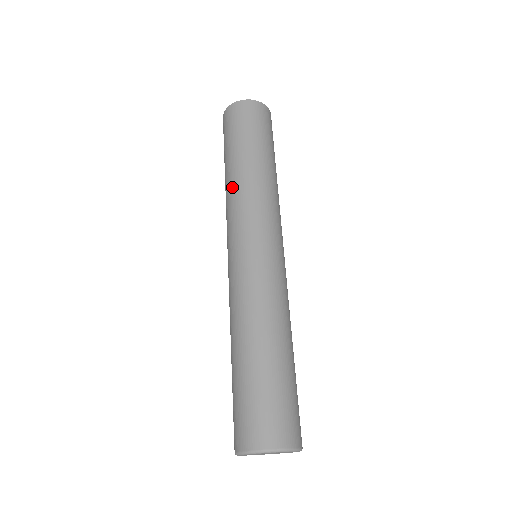
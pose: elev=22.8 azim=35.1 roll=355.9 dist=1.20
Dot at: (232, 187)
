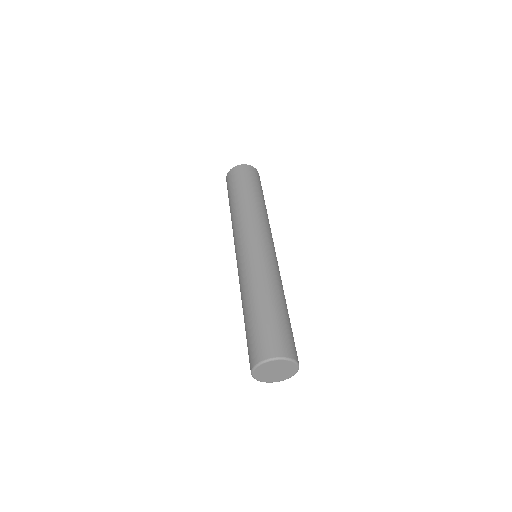
Dot at: (239, 212)
